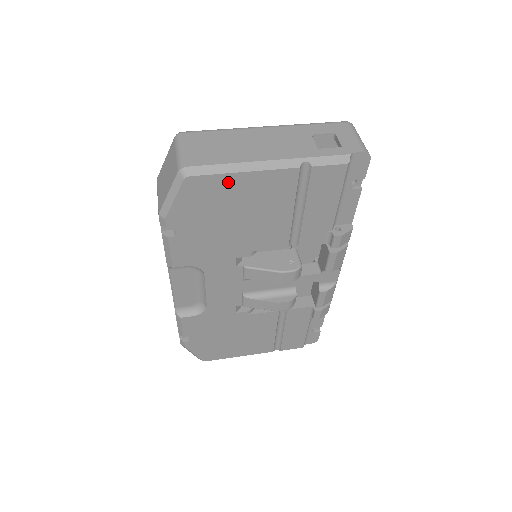
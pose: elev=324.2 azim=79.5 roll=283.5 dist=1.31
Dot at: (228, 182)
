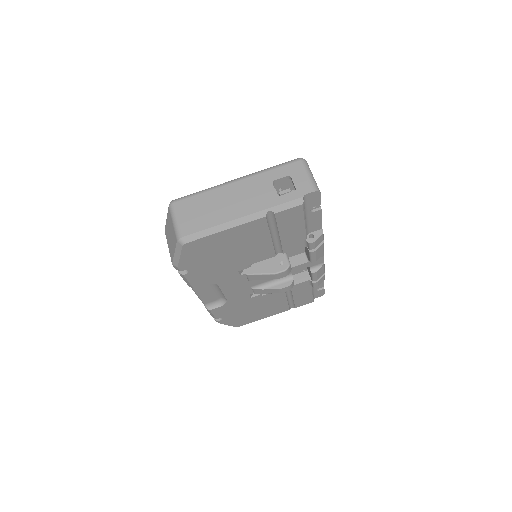
Dot at: (215, 238)
